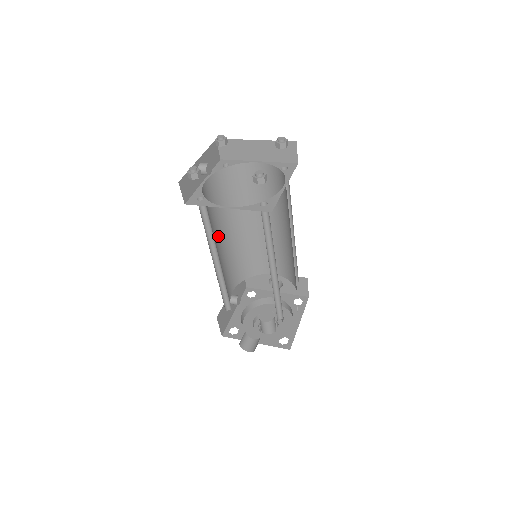
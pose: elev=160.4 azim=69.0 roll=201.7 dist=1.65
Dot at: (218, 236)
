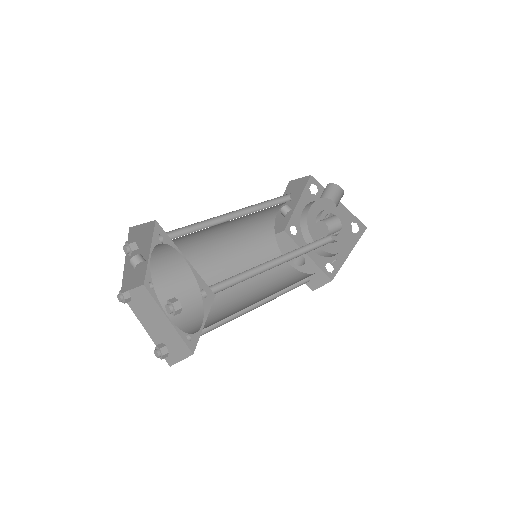
Dot at: (213, 235)
